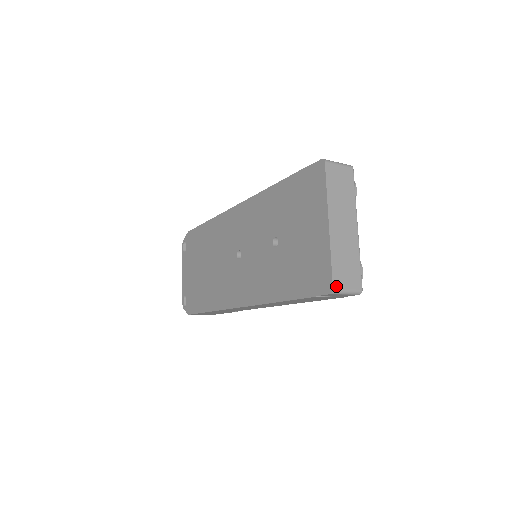
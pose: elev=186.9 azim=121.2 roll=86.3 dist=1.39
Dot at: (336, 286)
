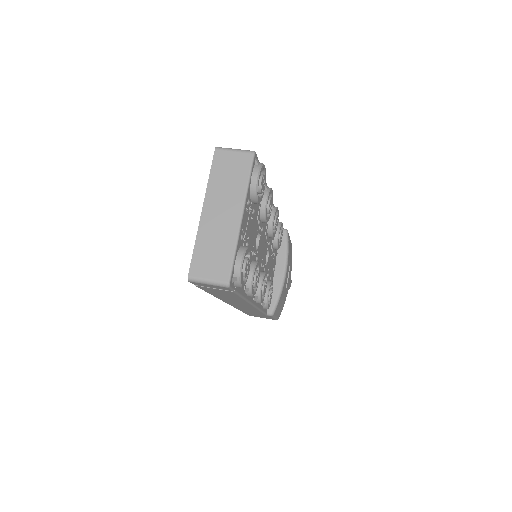
Dot at: (193, 273)
